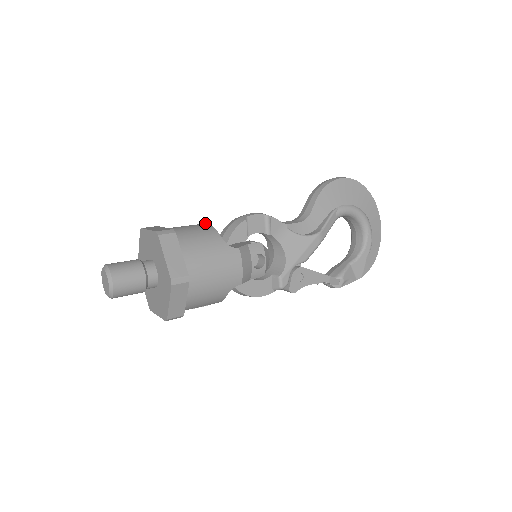
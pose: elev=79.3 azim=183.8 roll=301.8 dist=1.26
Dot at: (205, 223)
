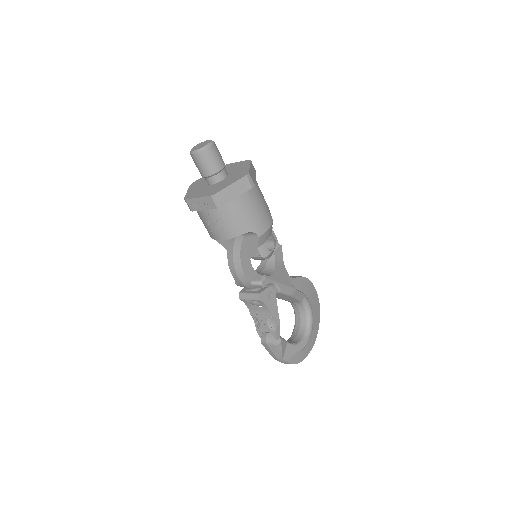
Dot at: occluded
